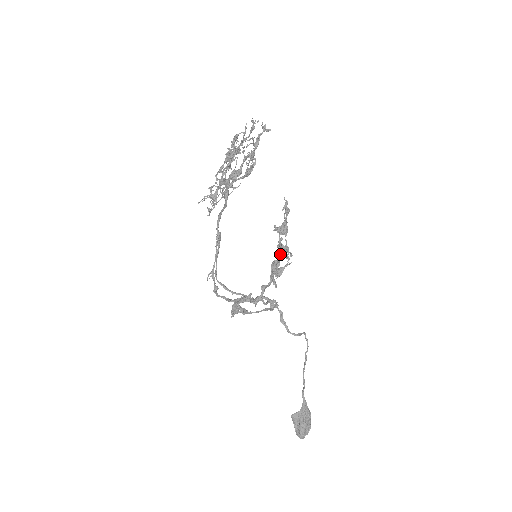
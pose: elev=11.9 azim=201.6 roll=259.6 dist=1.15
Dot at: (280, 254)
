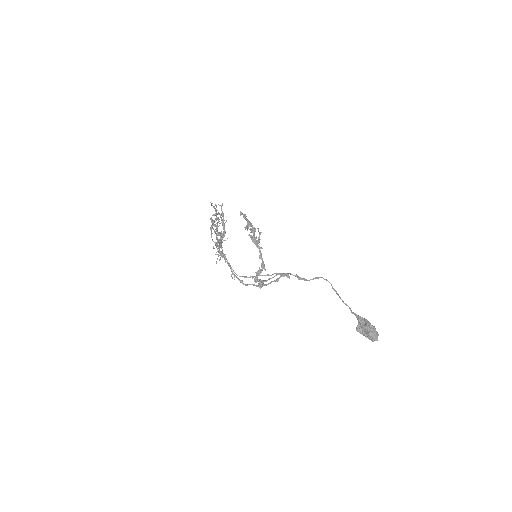
Dot at: occluded
